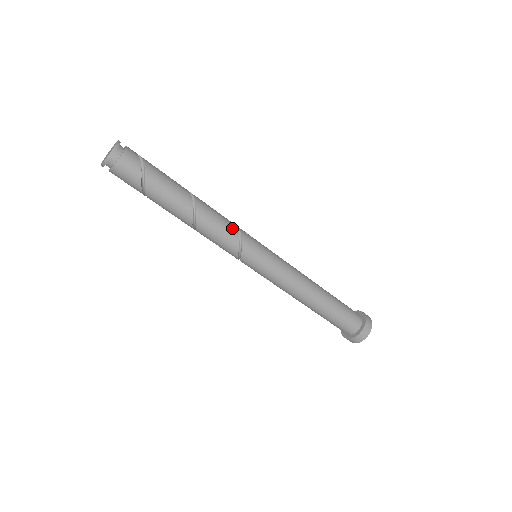
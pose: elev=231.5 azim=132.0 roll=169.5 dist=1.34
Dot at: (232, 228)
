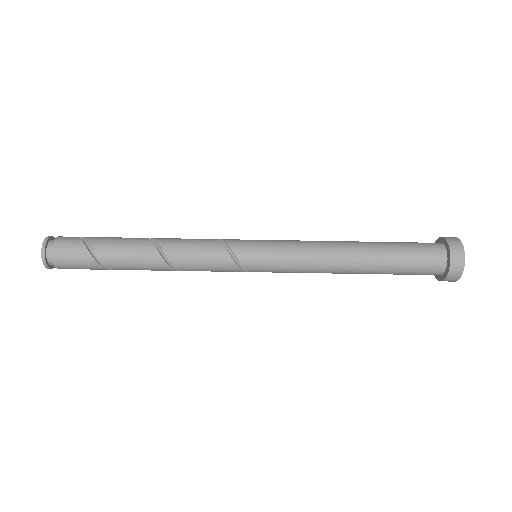
Dot at: (205, 239)
